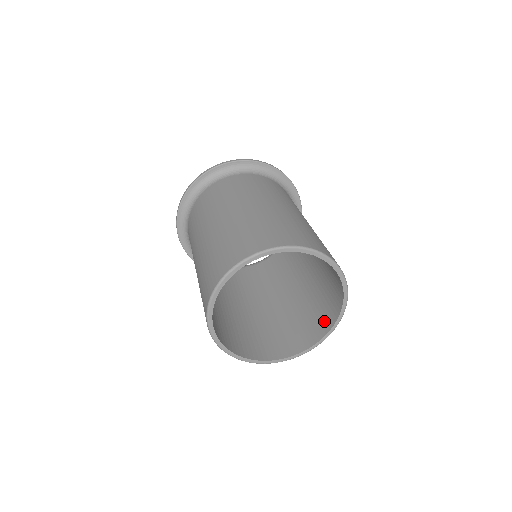
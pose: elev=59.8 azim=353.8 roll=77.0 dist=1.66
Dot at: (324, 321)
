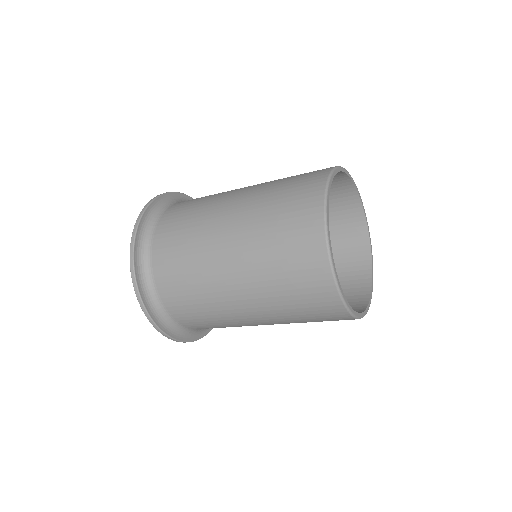
Dot at: (355, 241)
